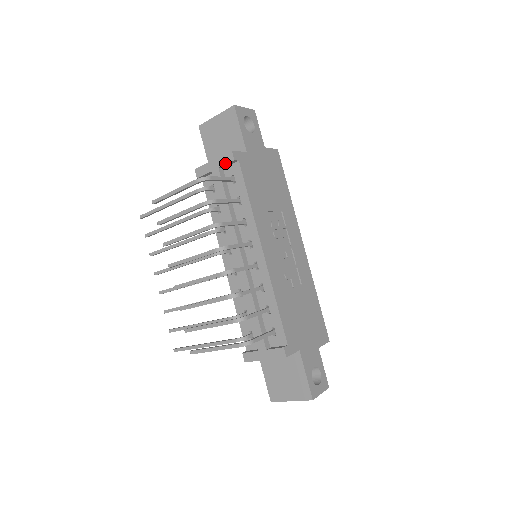
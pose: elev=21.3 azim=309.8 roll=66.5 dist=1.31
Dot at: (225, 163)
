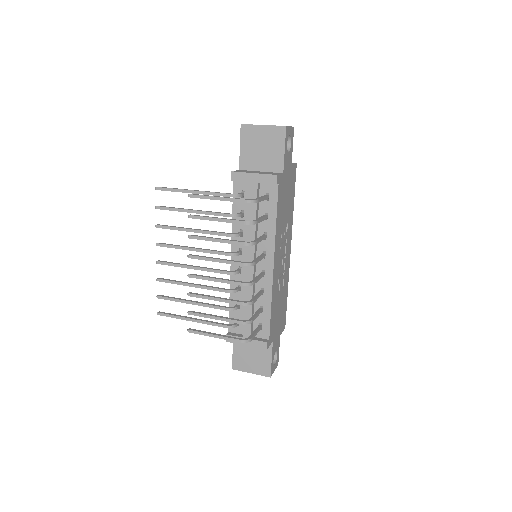
Dot at: (266, 182)
